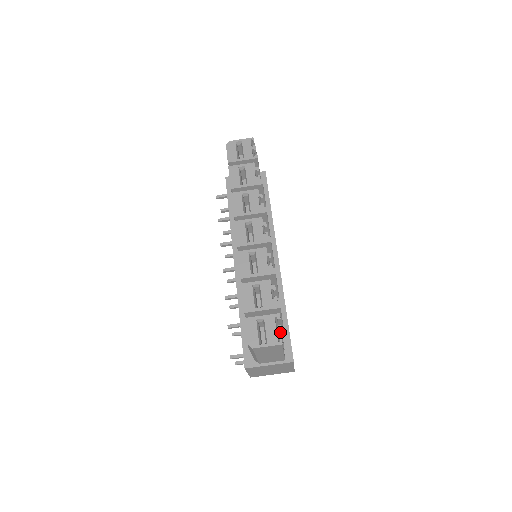
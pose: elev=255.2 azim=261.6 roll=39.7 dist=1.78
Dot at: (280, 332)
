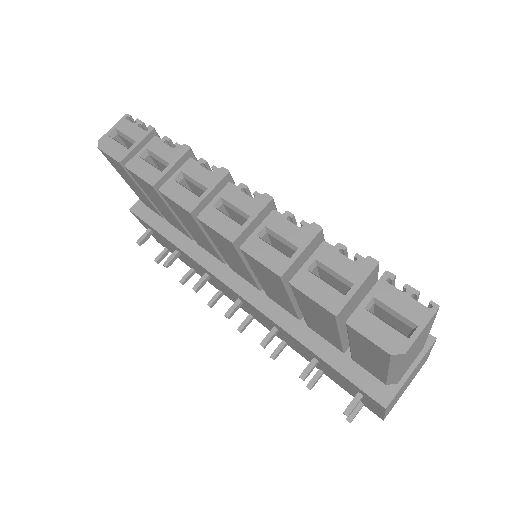
Dot at: (417, 293)
